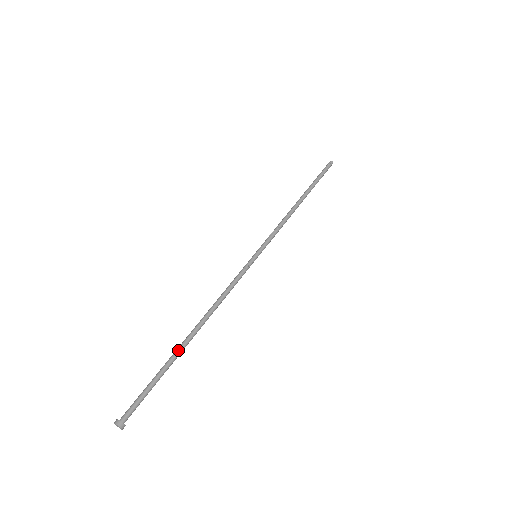
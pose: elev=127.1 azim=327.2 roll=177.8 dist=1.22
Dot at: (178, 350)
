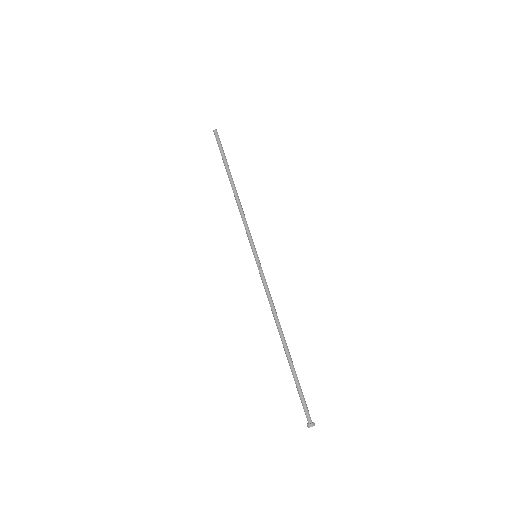
Dot at: occluded
